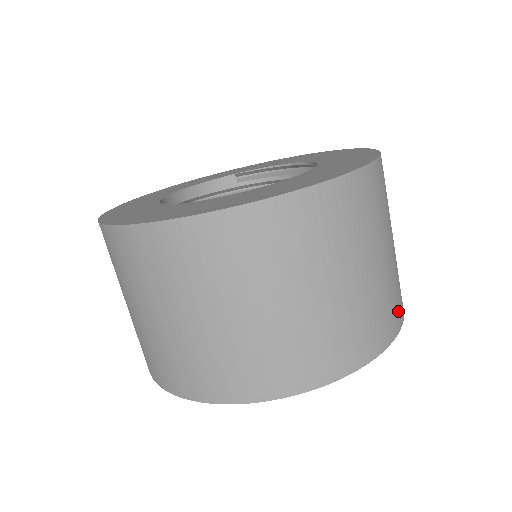
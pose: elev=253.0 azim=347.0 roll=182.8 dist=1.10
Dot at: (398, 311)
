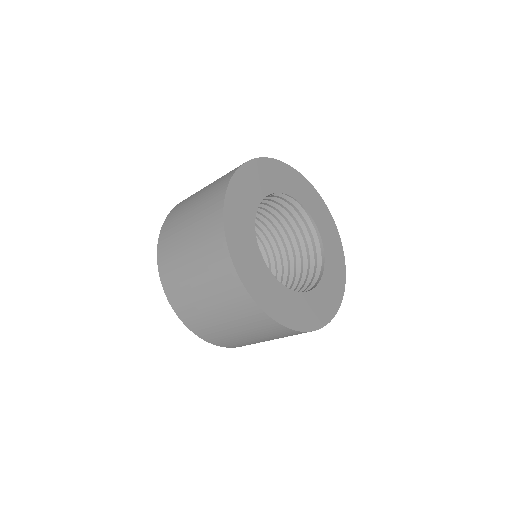
Dot at: occluded
